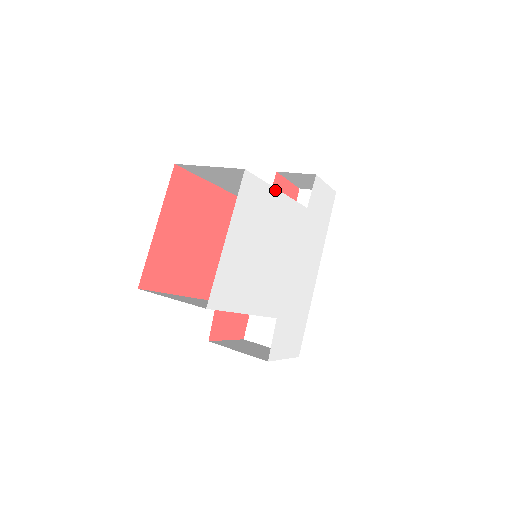
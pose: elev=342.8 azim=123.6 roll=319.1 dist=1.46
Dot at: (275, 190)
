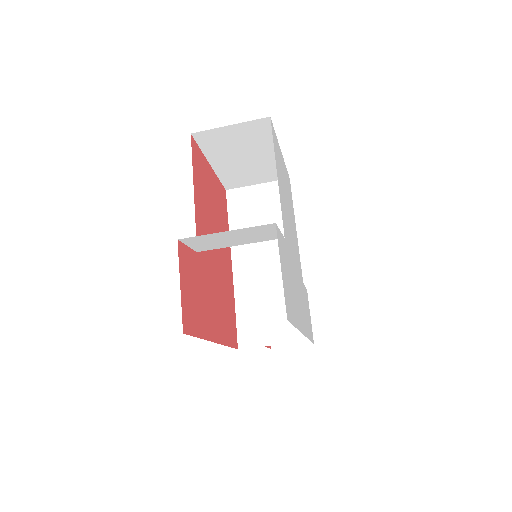
Dot at: occluded
